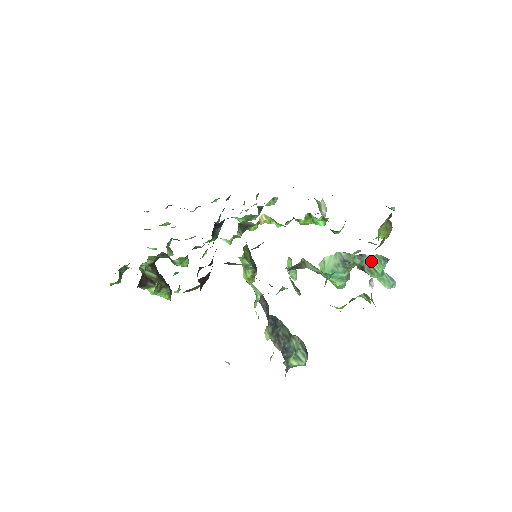
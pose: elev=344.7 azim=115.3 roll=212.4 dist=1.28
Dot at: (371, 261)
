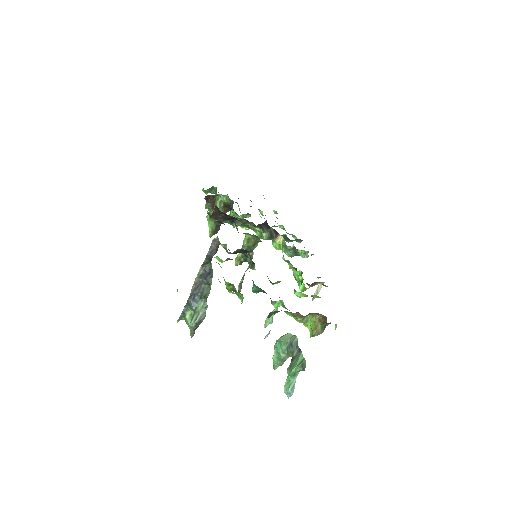
Dot at: (298, 359)
